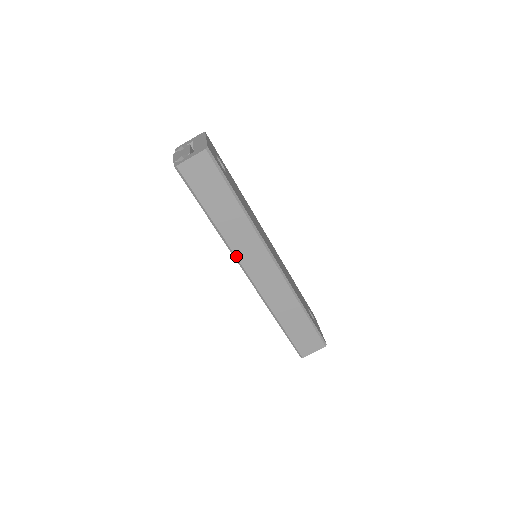
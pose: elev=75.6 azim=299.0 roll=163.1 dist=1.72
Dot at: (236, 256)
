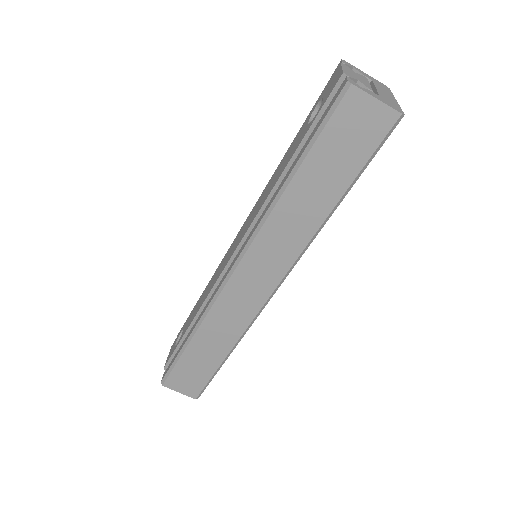
Dot at: (253, 242)
